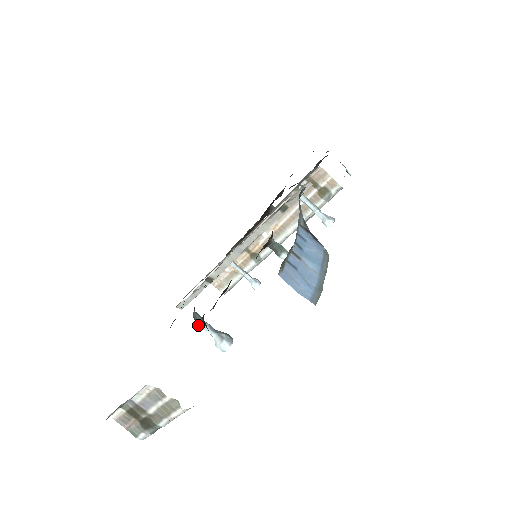
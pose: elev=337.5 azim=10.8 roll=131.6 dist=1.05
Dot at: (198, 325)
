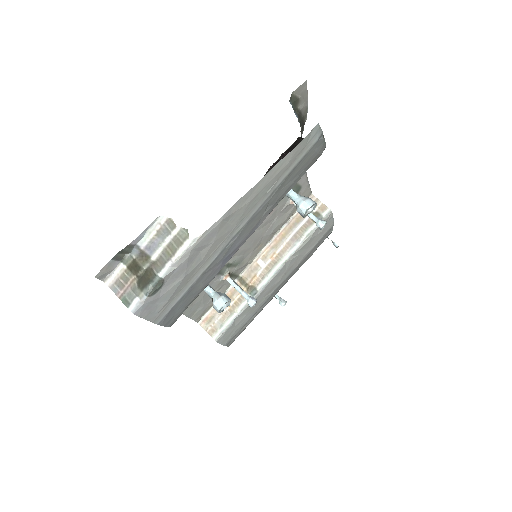
Dot at: occluded
